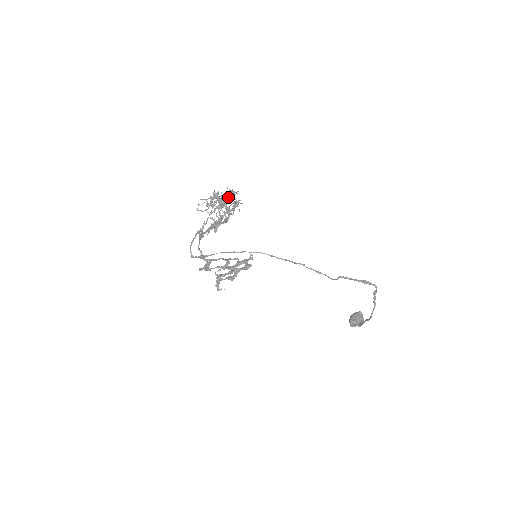
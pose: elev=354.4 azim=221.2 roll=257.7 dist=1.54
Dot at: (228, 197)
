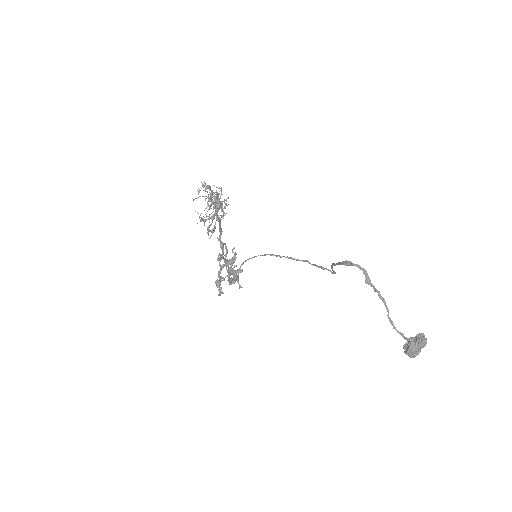
Dot at: (220, 196)
